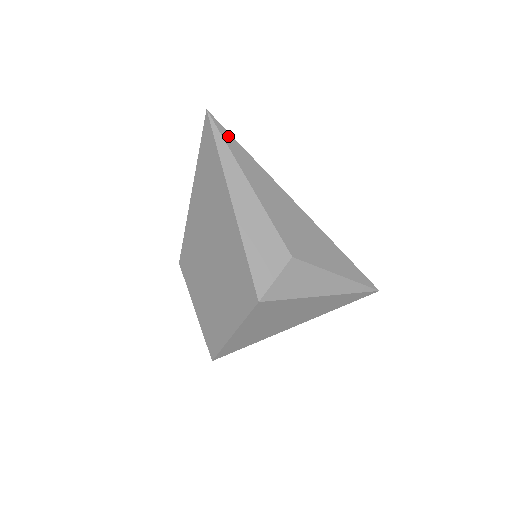
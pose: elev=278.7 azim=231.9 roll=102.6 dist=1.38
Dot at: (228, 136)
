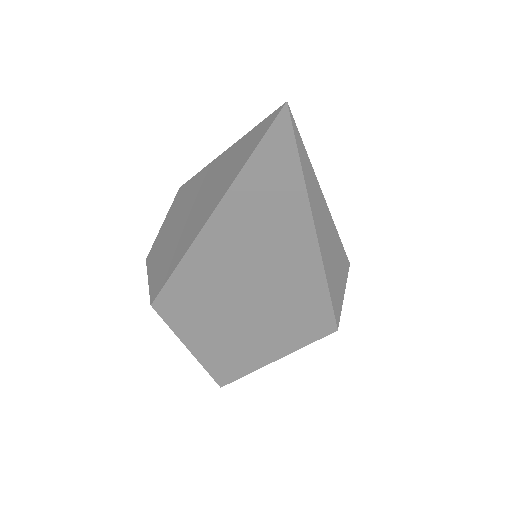
Dot at: occluded
